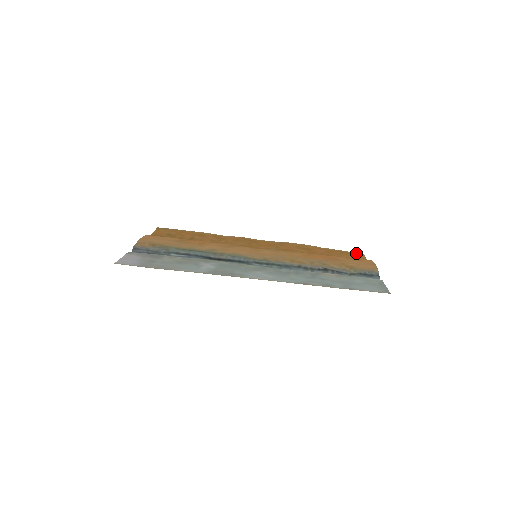
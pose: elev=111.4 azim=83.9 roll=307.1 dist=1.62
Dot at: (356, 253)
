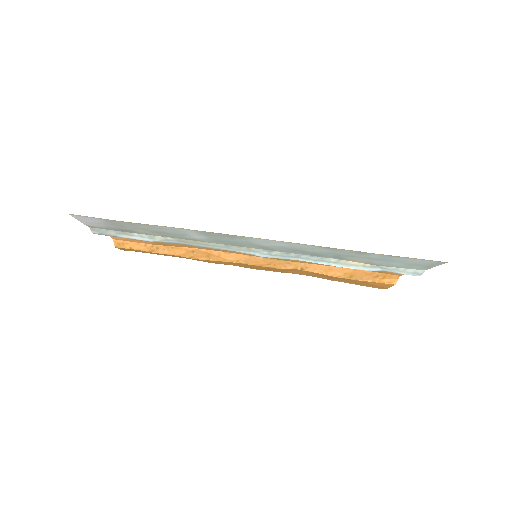
Dot at: (374, 287)
